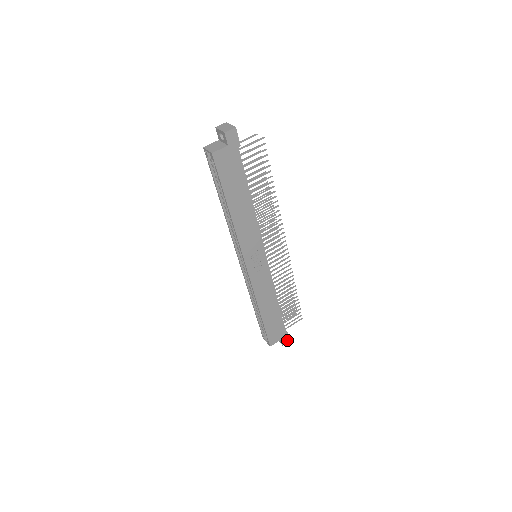
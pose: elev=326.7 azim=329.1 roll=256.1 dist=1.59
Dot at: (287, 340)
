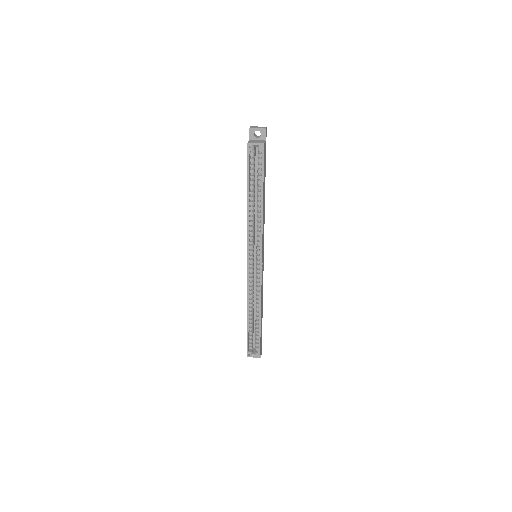
Dot at: (261, 351)
